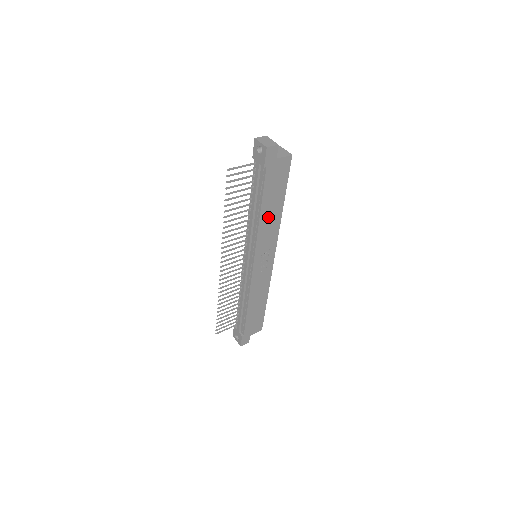
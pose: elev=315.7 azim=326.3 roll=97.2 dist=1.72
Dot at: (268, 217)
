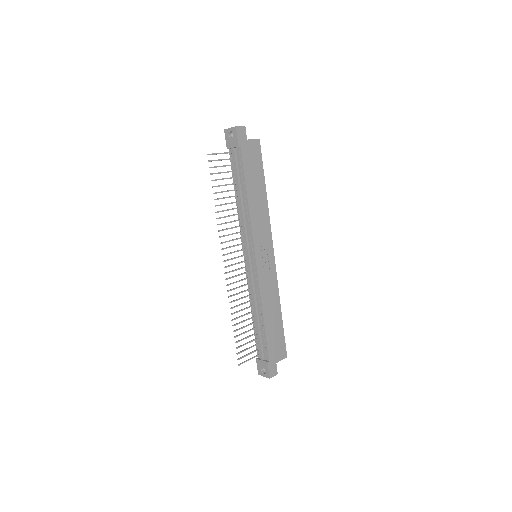
Dot at: (255, 202)
